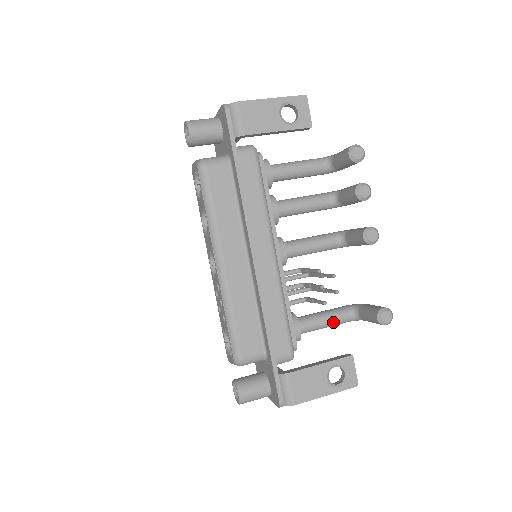
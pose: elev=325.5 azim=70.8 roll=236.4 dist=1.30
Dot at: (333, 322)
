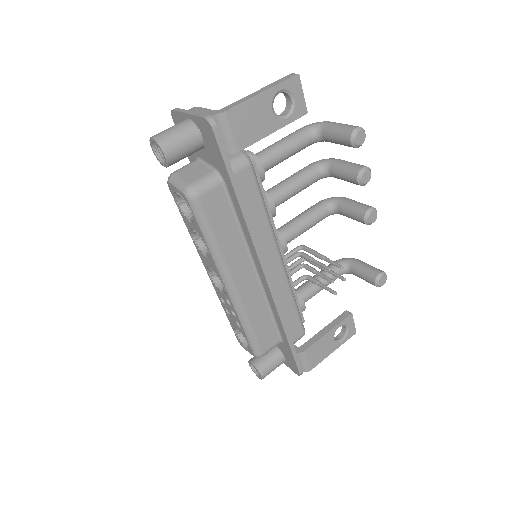
Dot at: (328, 284)
